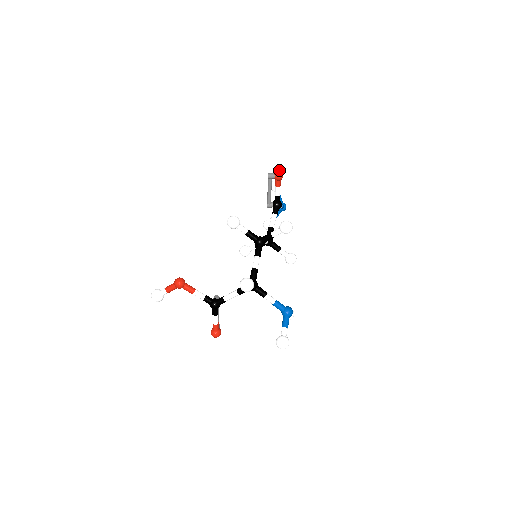
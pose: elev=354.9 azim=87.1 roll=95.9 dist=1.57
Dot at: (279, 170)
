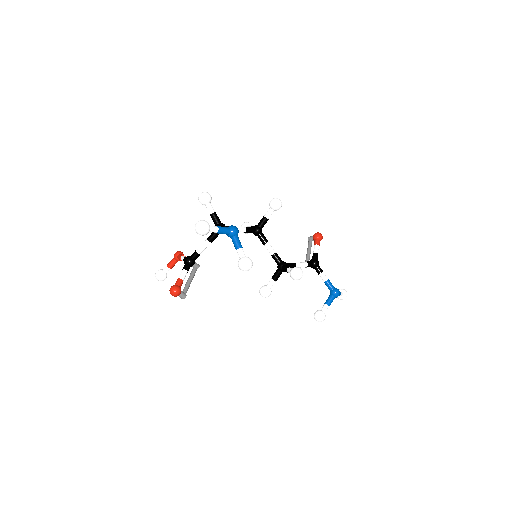
Dot at: occluded
